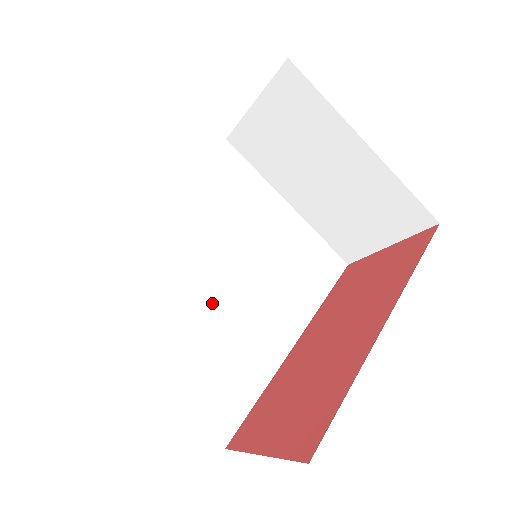
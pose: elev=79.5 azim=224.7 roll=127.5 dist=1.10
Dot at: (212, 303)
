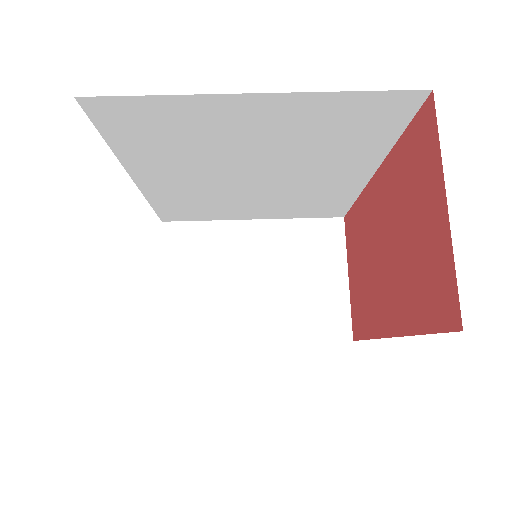
Dot at: occluded
